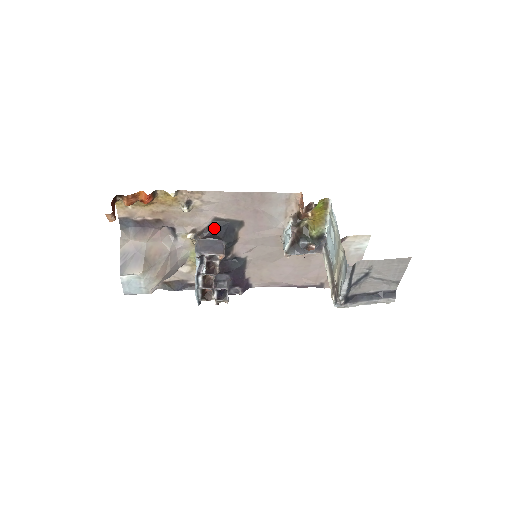
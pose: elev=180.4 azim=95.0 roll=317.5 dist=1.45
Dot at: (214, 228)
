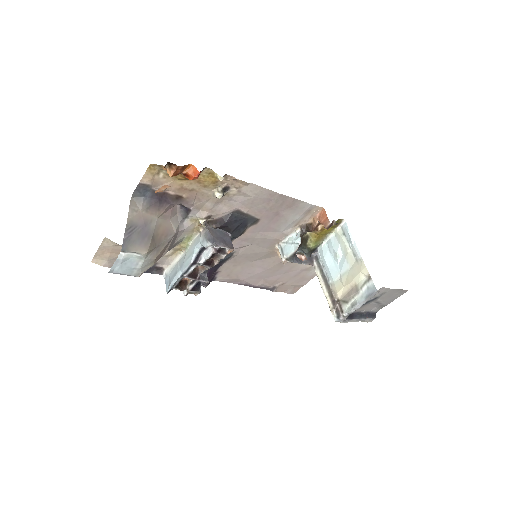
Dot at: (231, 220)
